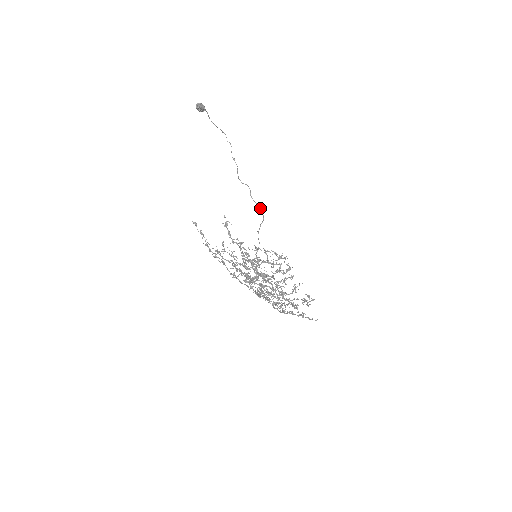
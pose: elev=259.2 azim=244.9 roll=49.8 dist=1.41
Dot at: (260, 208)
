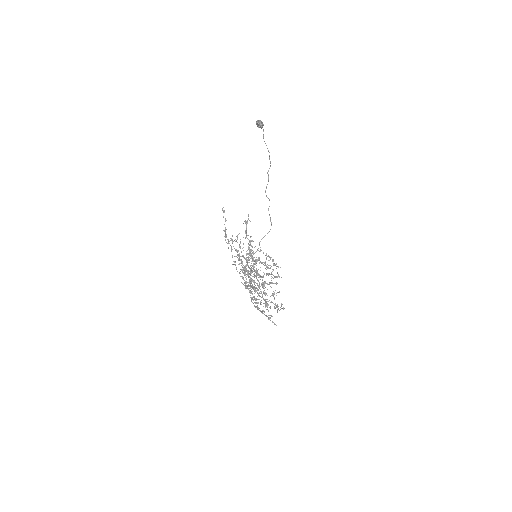
Dot at: occluded
